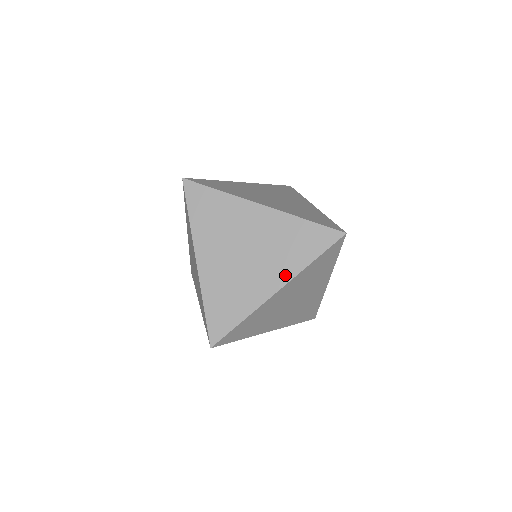
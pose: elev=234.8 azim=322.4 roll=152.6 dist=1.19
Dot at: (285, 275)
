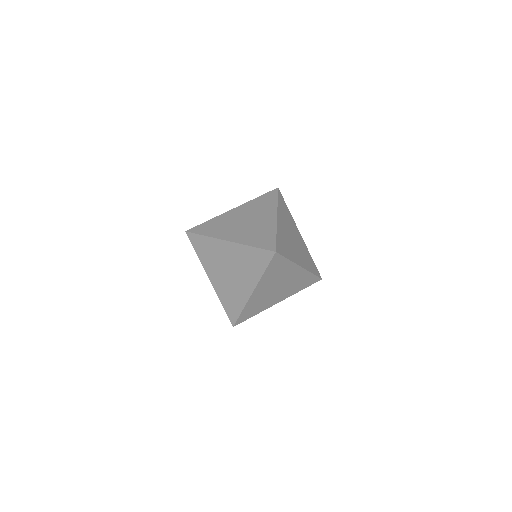
Dot at: (253, 282)
